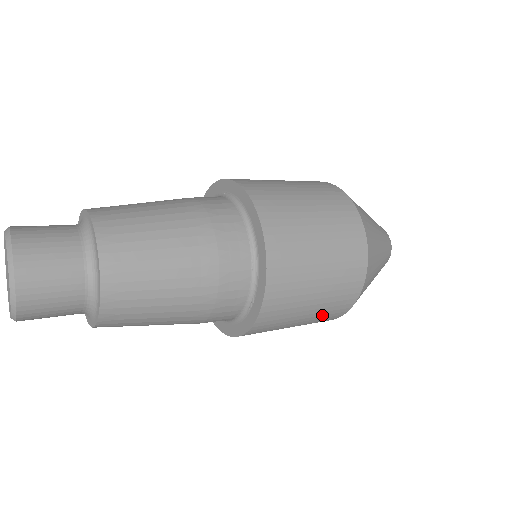
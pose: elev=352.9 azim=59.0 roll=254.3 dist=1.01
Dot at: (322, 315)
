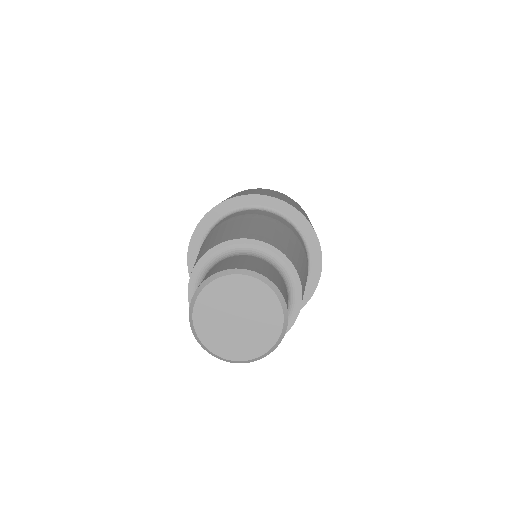
Dot at: occluded
